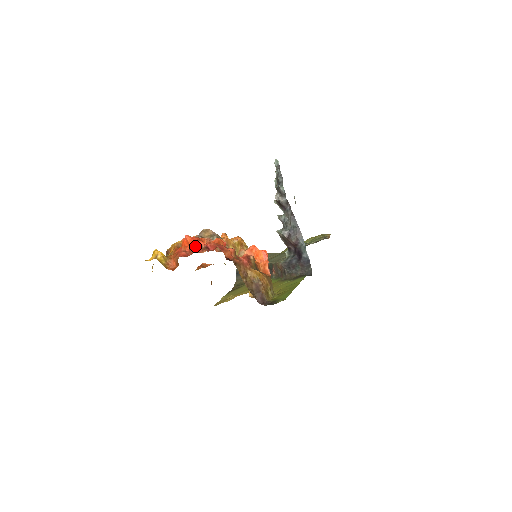
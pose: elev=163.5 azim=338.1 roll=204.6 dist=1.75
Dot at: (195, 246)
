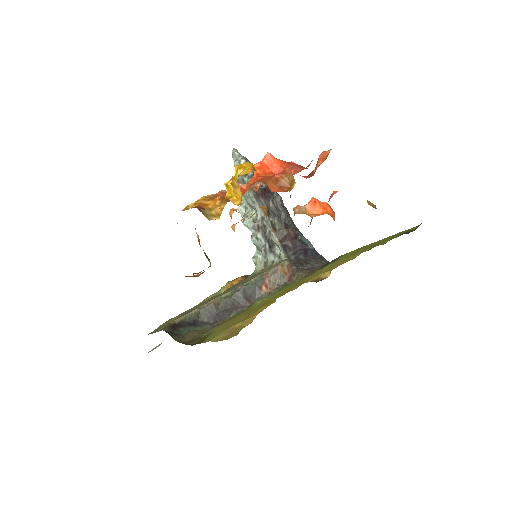
Dot at: (294, 165)
